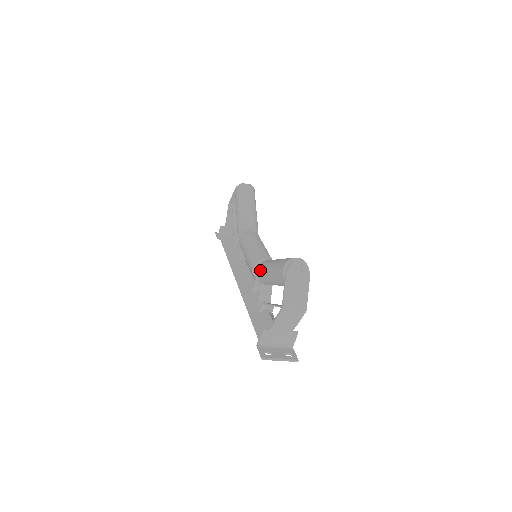
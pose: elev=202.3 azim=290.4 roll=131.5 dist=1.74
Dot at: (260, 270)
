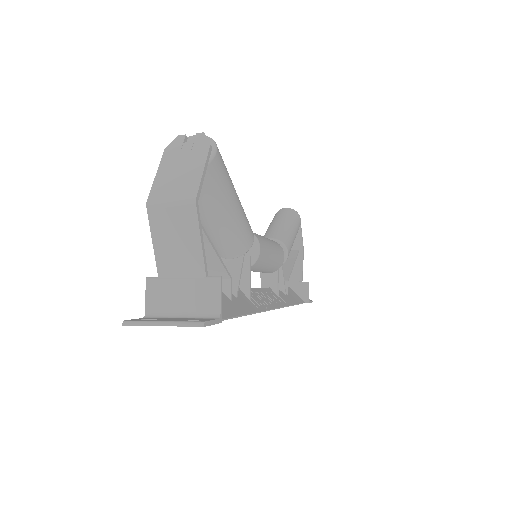
Dot at: occluded
